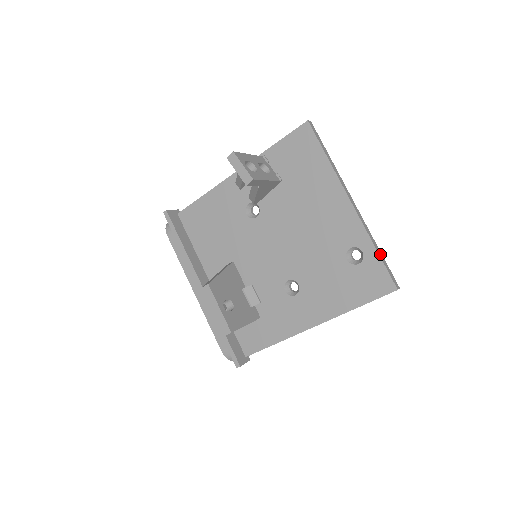
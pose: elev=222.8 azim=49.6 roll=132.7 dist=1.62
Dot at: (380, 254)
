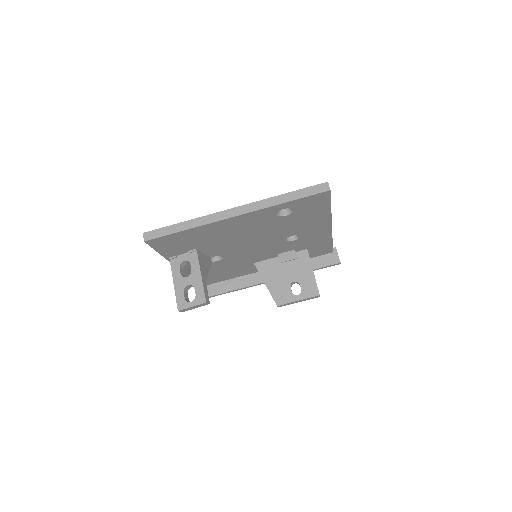
Dot at: (291, 197)
